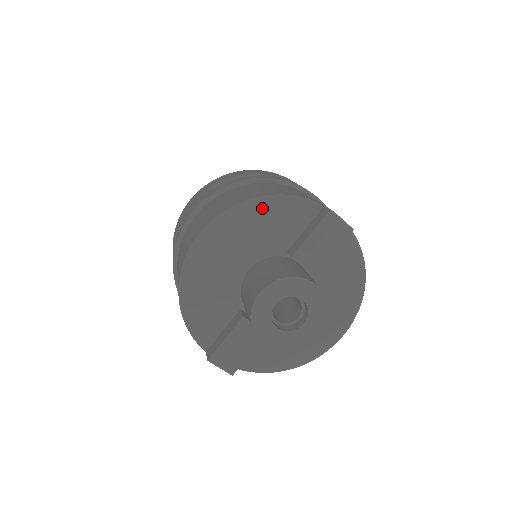
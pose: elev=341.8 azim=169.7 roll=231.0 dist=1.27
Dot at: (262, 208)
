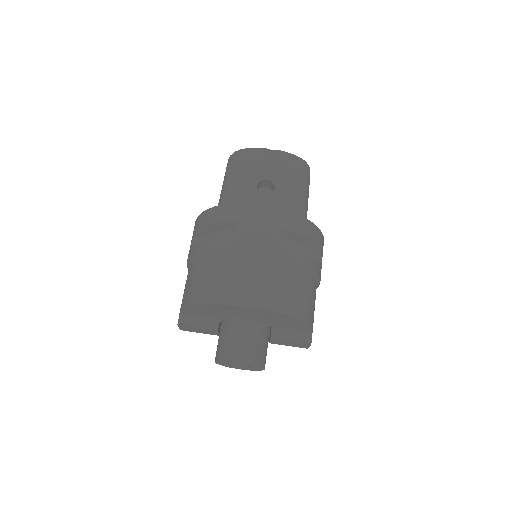
Dot at: (289, 320)
